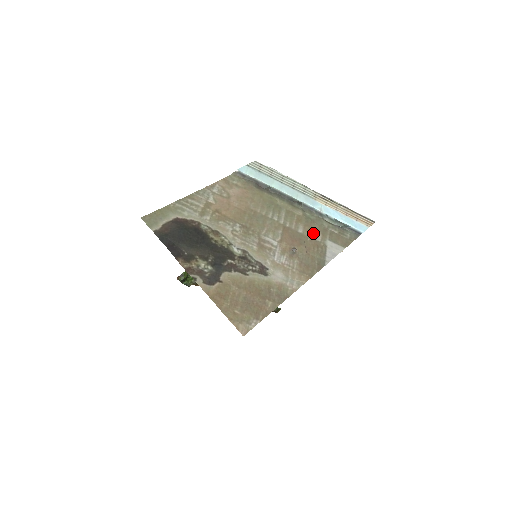
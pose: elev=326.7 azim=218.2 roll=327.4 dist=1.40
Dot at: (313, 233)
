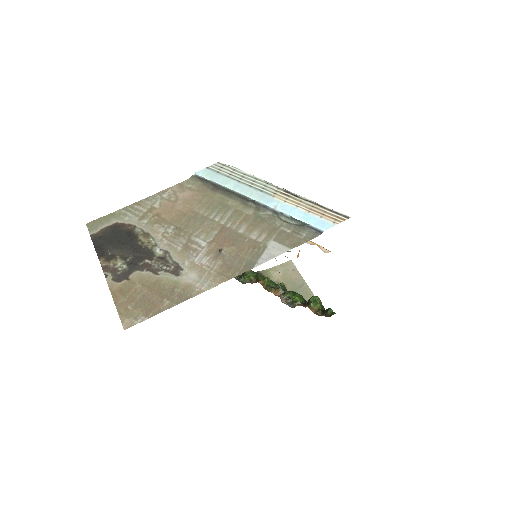
Dot at: (256, 233)
